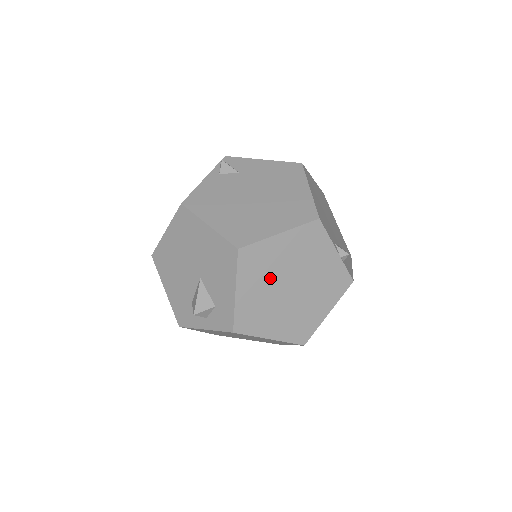
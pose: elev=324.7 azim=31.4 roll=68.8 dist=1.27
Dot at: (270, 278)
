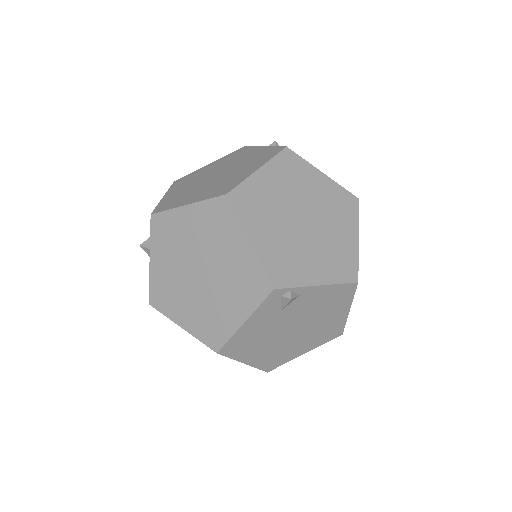
Dot at: (196, 180)
